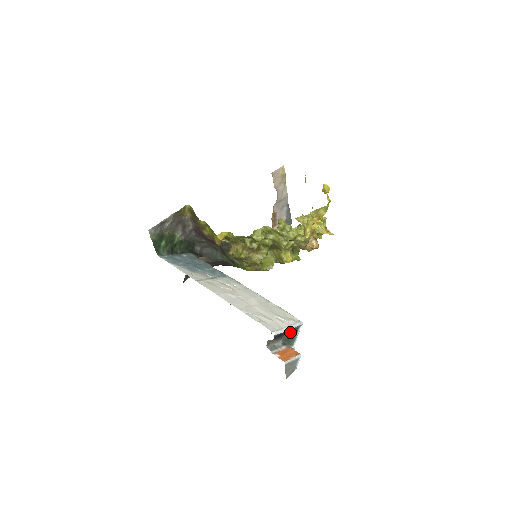
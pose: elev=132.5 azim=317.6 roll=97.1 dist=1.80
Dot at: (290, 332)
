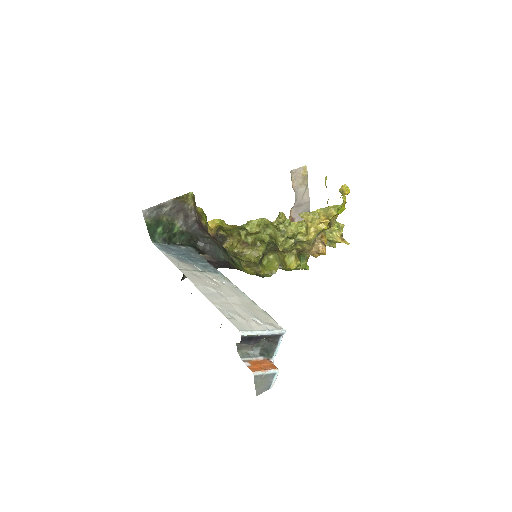
Dot at: (269, 340)
